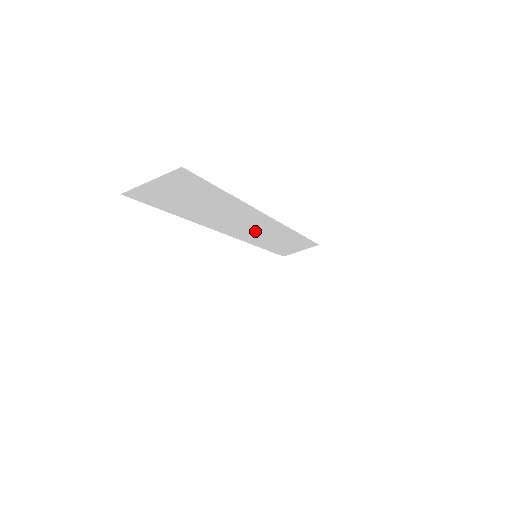
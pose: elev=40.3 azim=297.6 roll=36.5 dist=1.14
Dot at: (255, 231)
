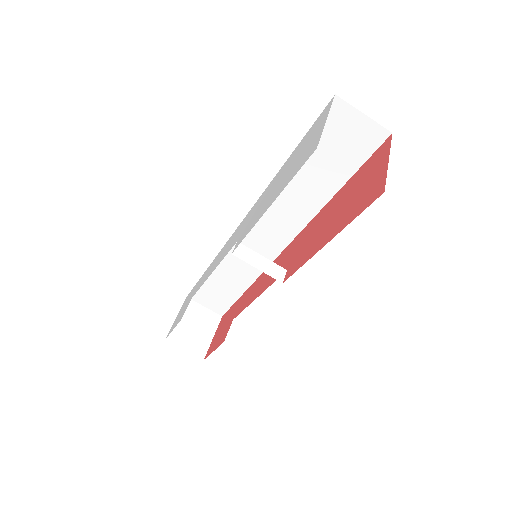
Dot at: (253, 244)
